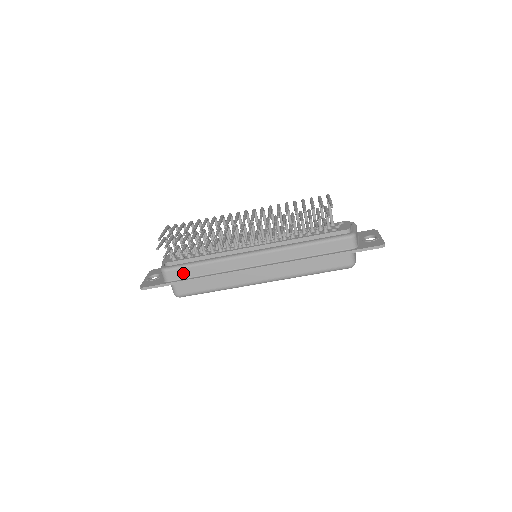
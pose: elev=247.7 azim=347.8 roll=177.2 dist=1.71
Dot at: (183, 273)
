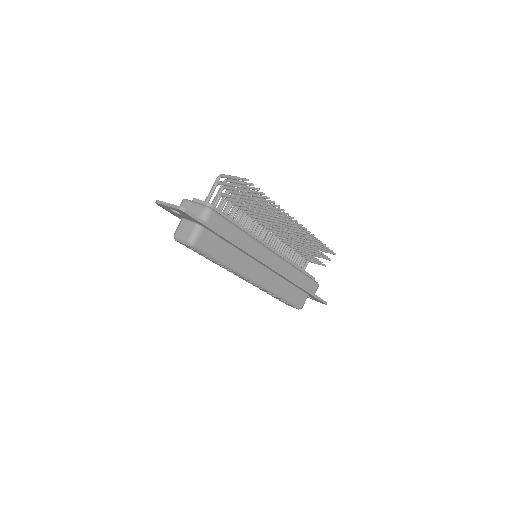
Dot at: (222, 225)
